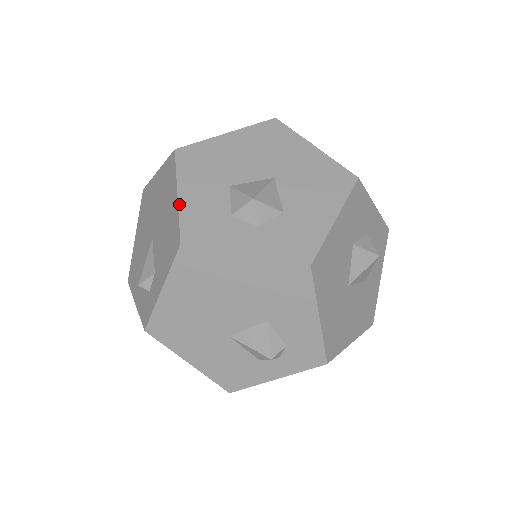
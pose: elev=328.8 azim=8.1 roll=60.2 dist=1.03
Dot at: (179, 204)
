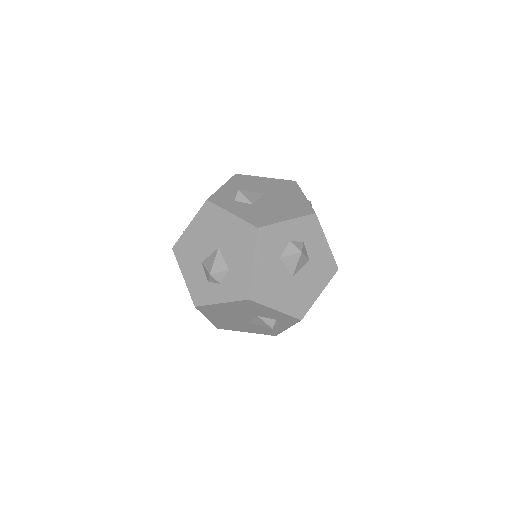
Dot at: (186, 284)
